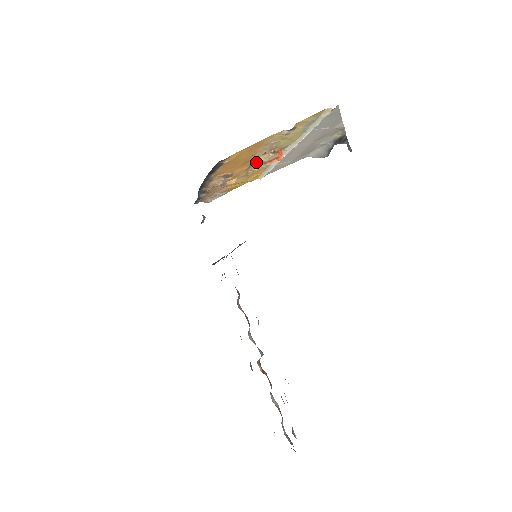
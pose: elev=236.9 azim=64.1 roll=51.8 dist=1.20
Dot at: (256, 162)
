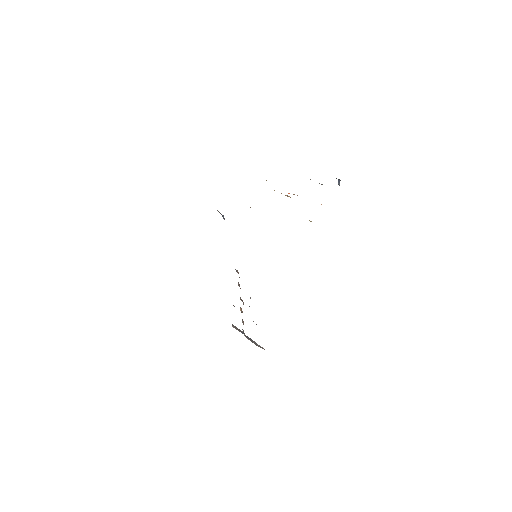
Dot at: occluded
